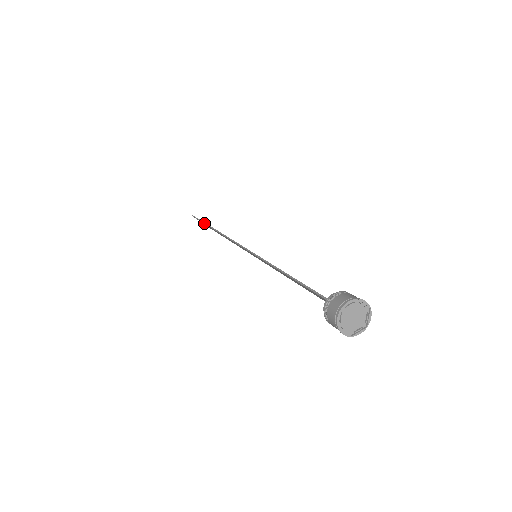
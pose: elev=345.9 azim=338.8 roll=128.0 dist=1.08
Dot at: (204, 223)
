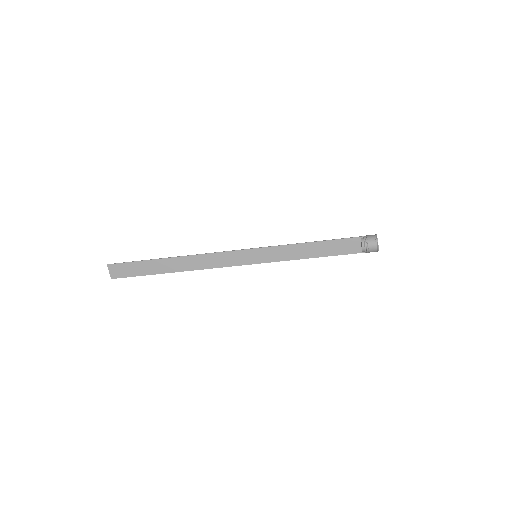
Dot at: (150, 259)
